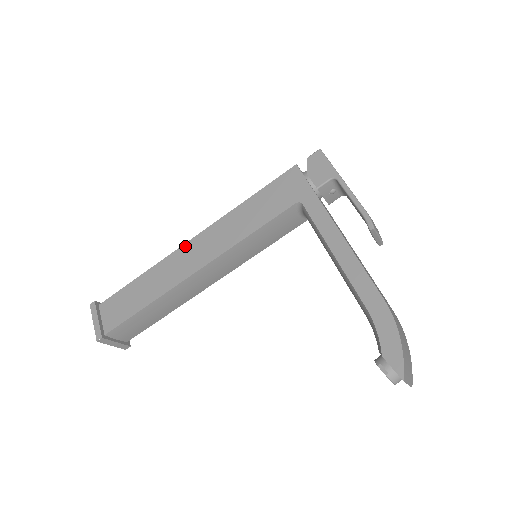
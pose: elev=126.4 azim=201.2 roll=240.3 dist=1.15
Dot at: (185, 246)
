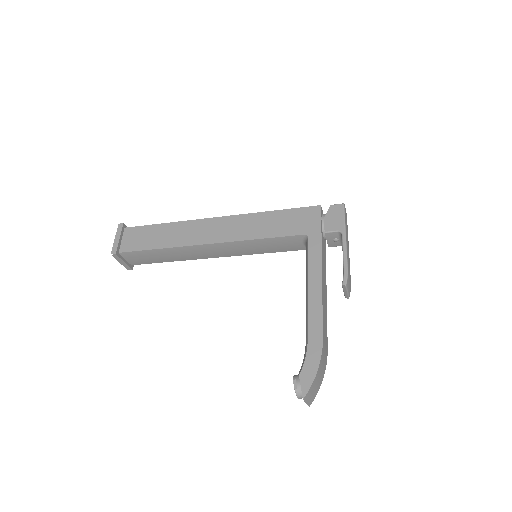
Dot at: (209, 220)
